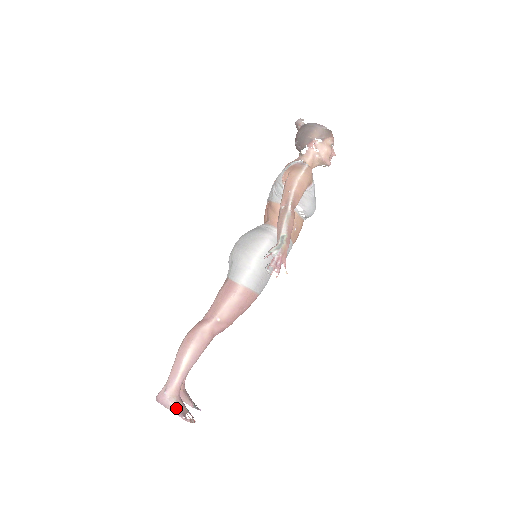
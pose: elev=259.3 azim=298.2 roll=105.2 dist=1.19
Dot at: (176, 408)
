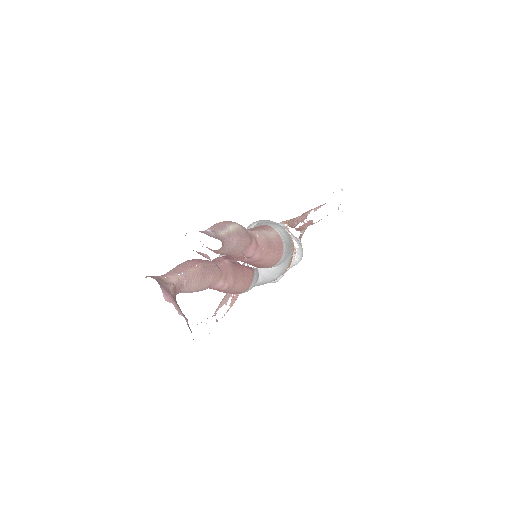
Dot at: occluded
